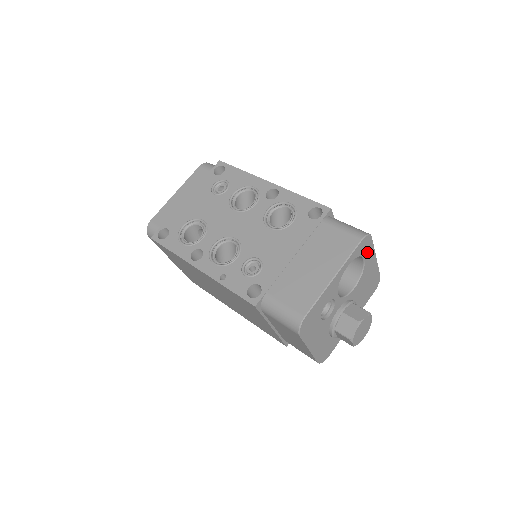
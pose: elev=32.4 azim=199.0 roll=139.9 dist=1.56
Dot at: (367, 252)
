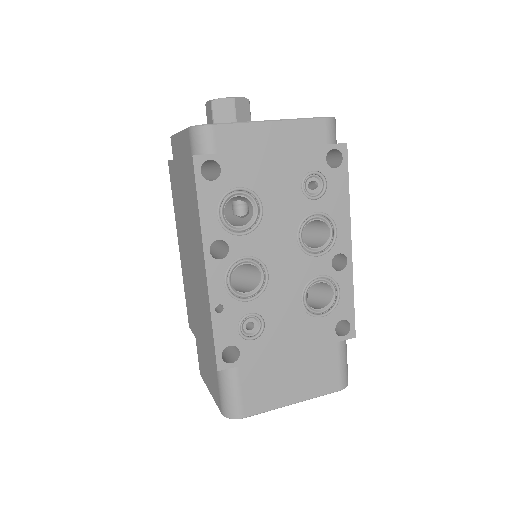
Dot at: occluded
